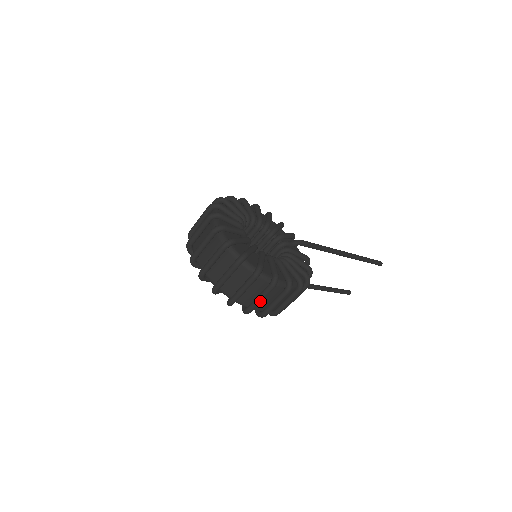
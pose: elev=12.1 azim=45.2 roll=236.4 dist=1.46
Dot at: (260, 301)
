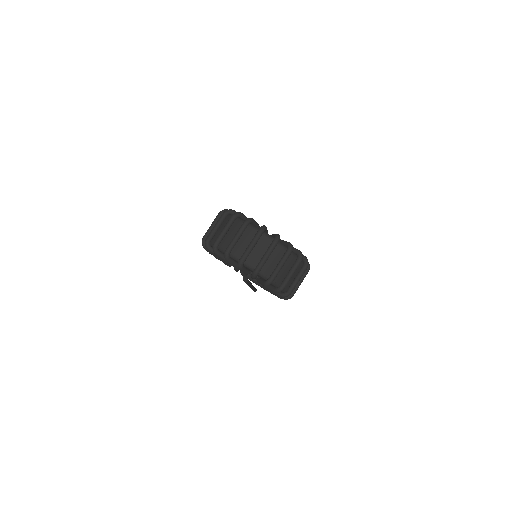
Dot at: occluded
